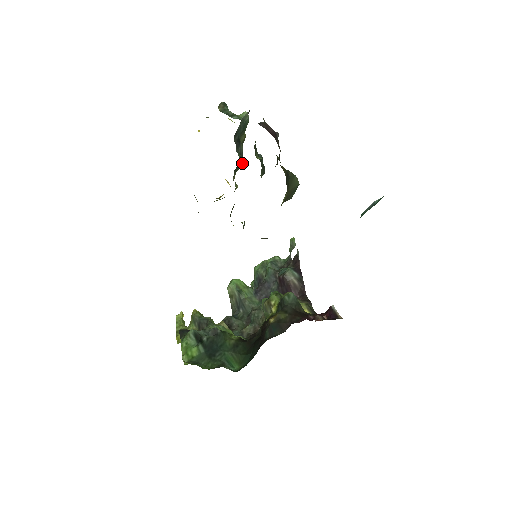
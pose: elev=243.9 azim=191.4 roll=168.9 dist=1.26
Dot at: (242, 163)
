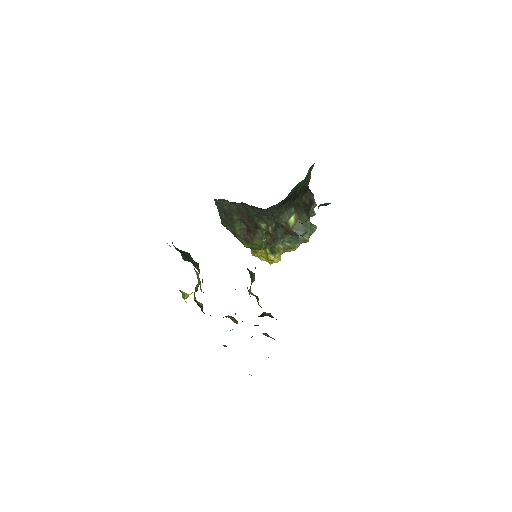
Dot at: (295, 248)
